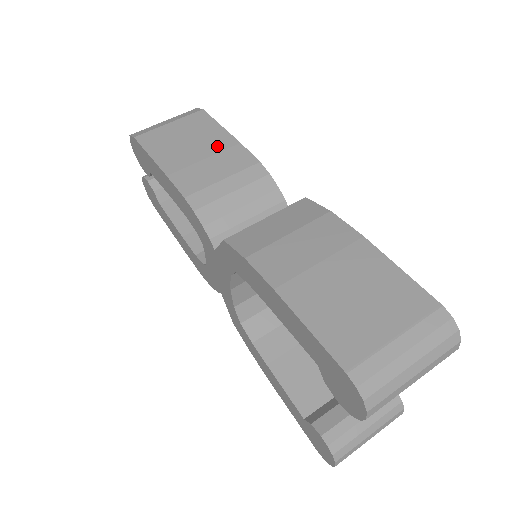
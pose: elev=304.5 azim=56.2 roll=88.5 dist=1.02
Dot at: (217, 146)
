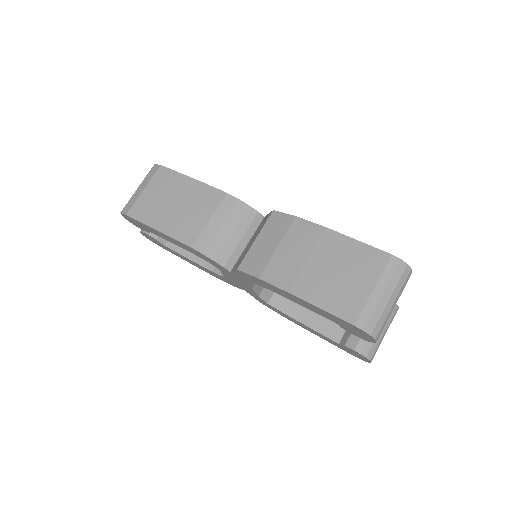
Dot at: (190, 194)
